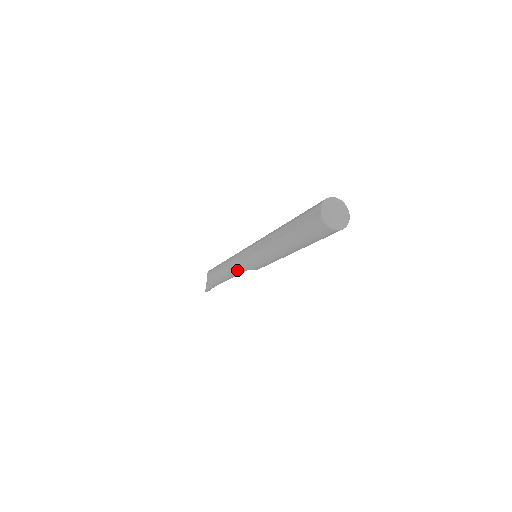
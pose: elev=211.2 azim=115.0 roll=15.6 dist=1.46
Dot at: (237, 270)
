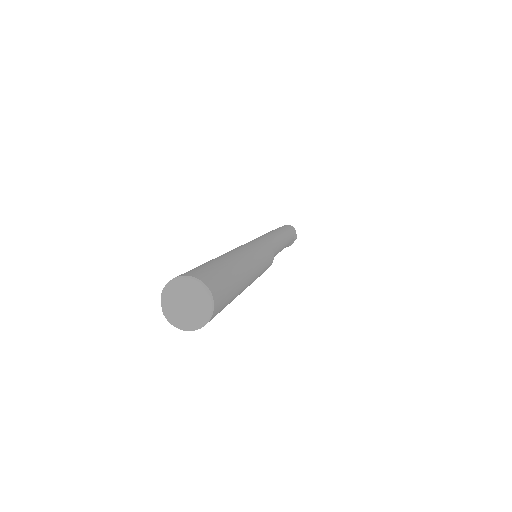
Dot at: occluded
